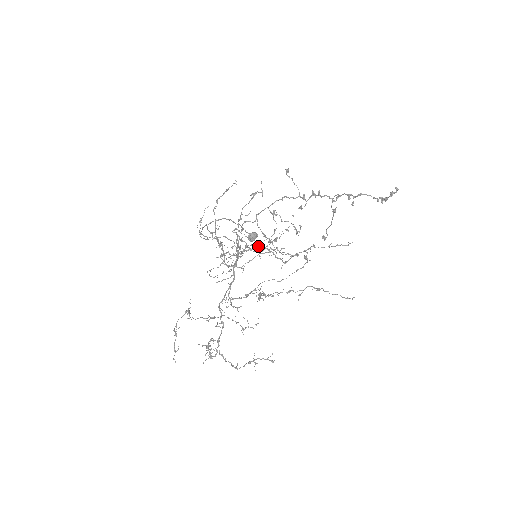
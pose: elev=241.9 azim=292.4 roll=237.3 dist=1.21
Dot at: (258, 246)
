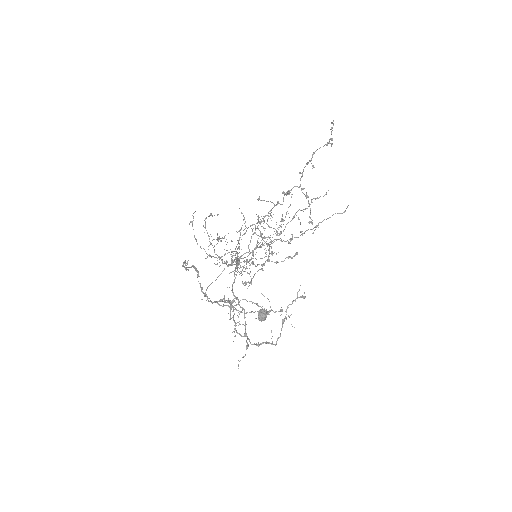
Dot at: (250, 226)
